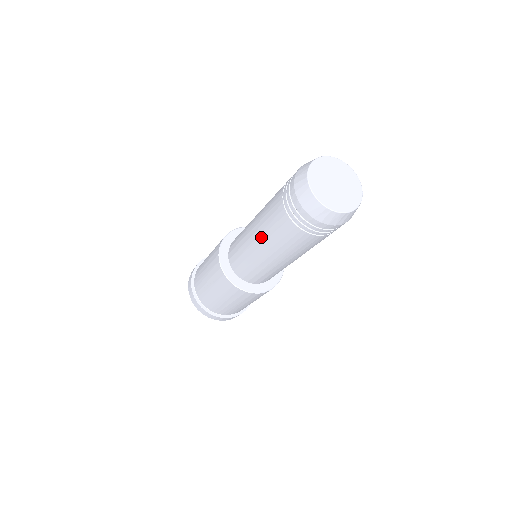
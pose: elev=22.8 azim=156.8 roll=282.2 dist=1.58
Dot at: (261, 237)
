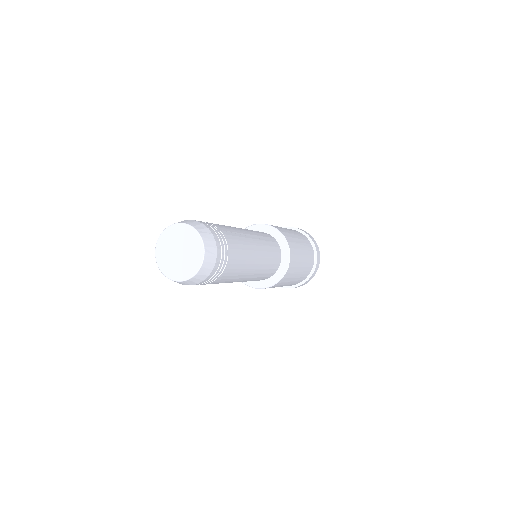
Dot at: occluded
